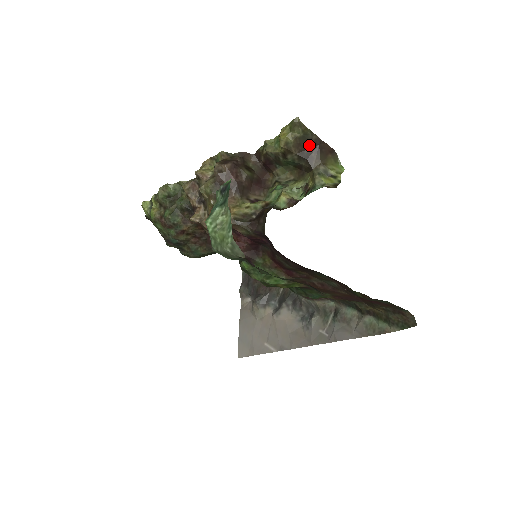
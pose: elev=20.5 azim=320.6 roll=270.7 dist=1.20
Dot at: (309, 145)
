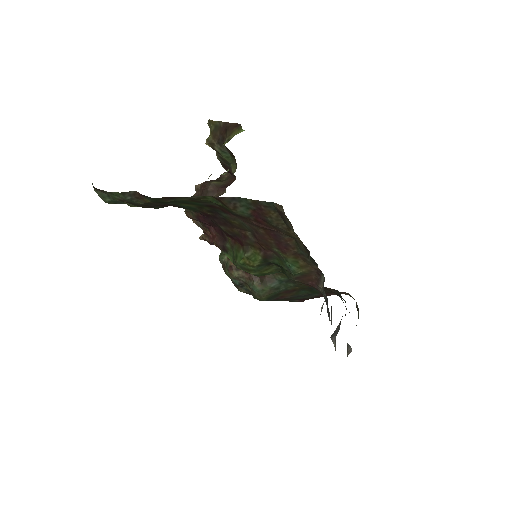
Dot at: (221, 131)
